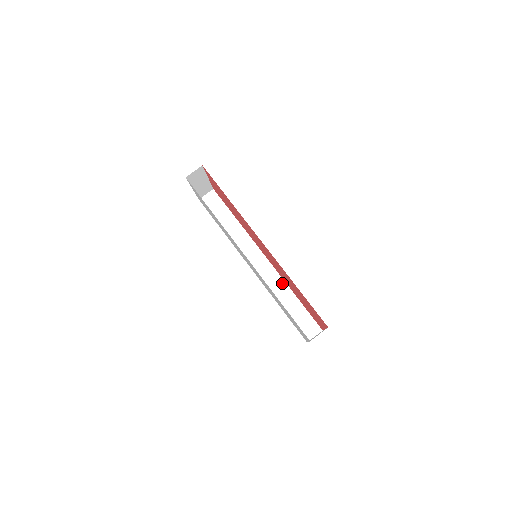
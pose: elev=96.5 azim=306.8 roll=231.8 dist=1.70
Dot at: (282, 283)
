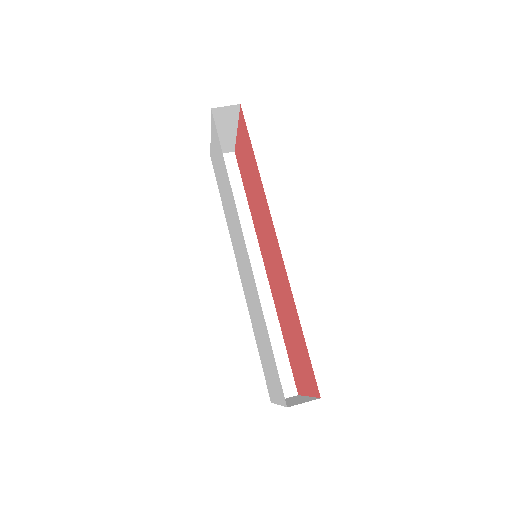
Dot at: (271, 308)
